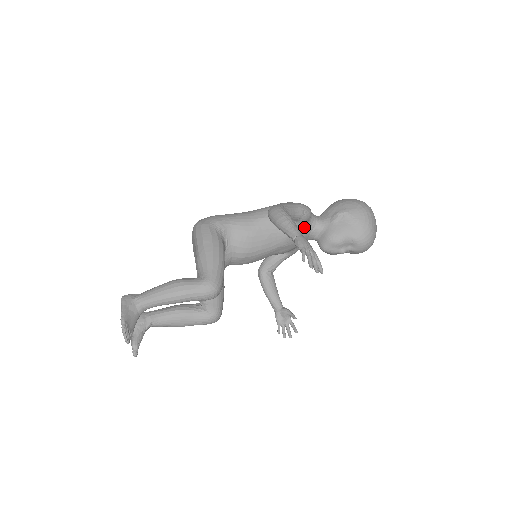
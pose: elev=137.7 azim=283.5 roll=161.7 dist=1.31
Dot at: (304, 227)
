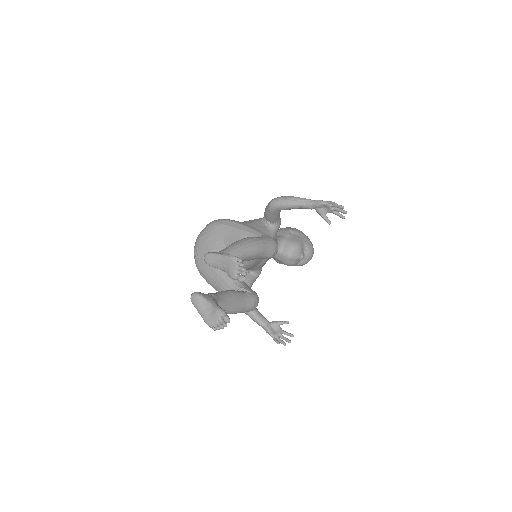
Dot at: occluded
